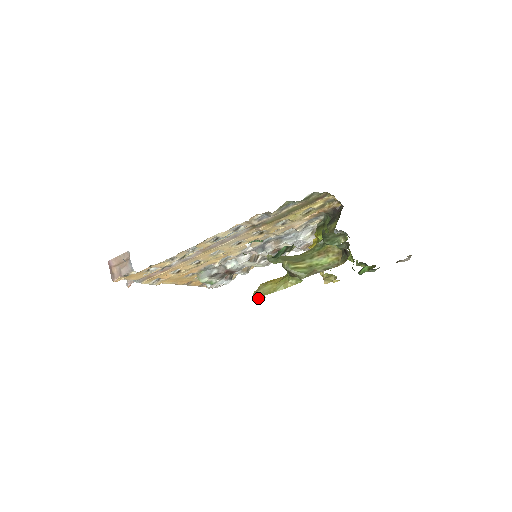
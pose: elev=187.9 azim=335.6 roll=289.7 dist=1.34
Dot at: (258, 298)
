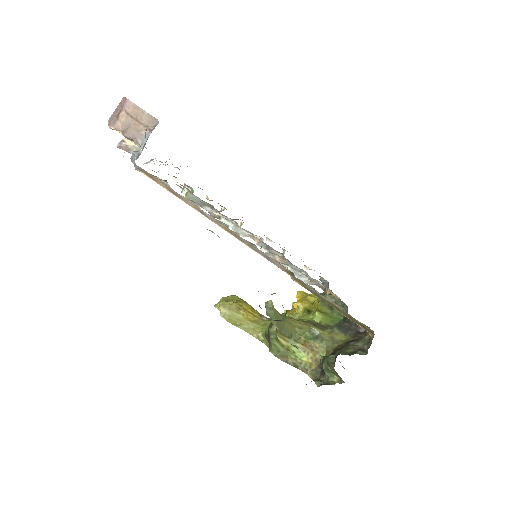
Dot at: (220, 314)
